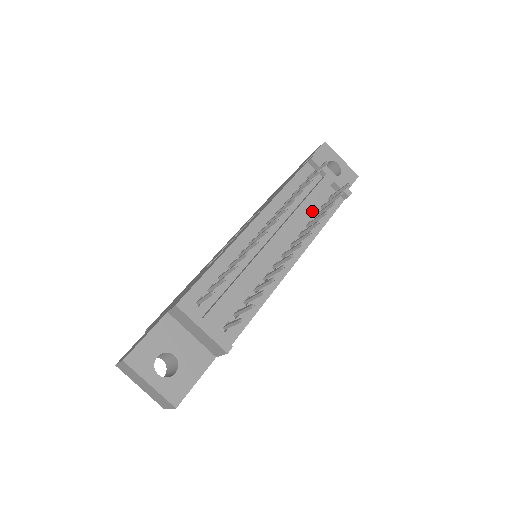
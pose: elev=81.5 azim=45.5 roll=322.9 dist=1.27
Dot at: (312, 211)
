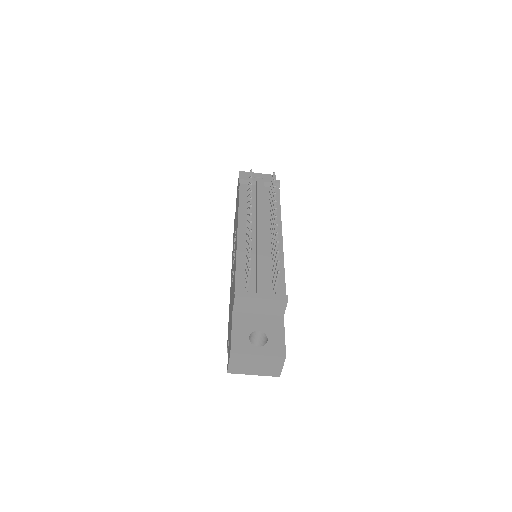
Dot at: (266, 205)
